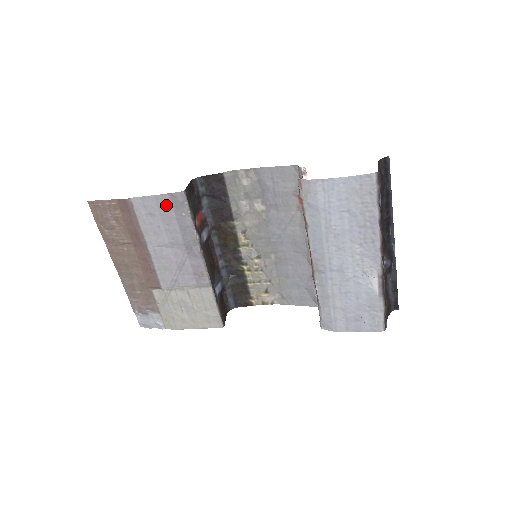
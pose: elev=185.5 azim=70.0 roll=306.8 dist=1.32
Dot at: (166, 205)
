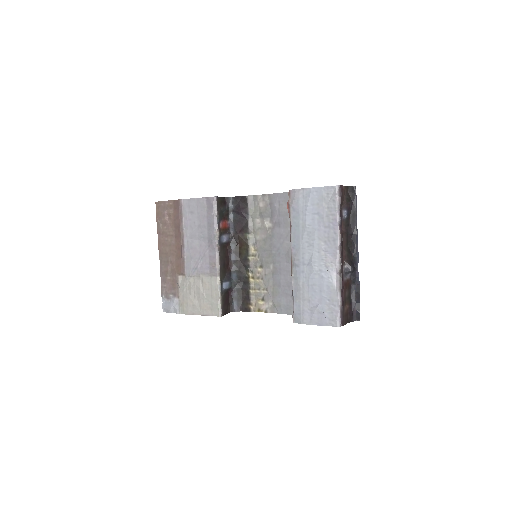
Dot at: (203, 206)
